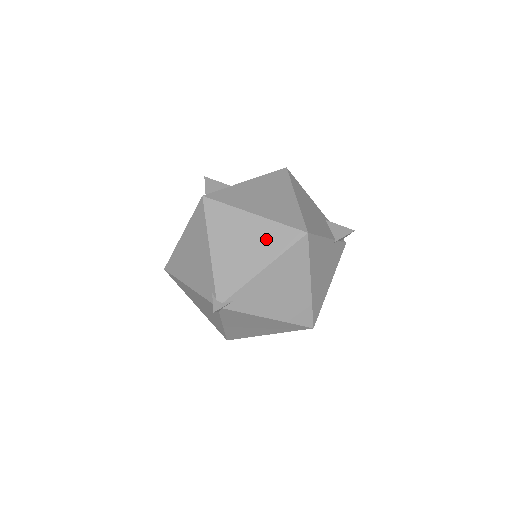
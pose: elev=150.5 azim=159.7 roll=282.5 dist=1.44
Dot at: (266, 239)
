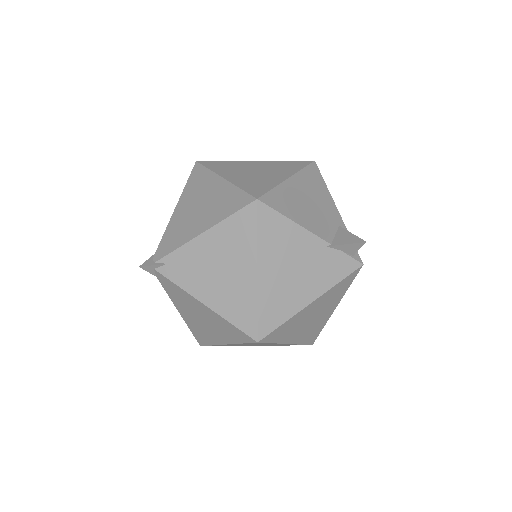
Dot at: (219, 203)
